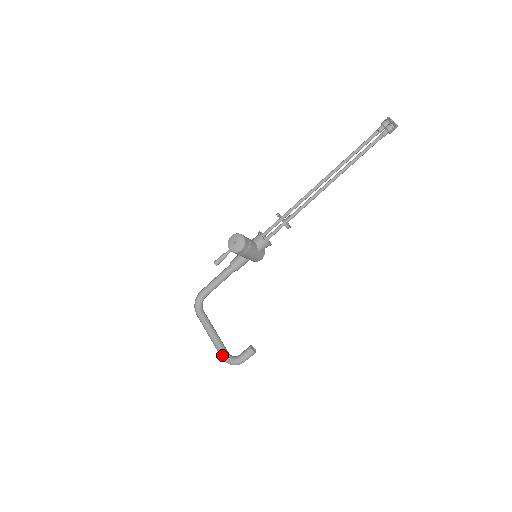
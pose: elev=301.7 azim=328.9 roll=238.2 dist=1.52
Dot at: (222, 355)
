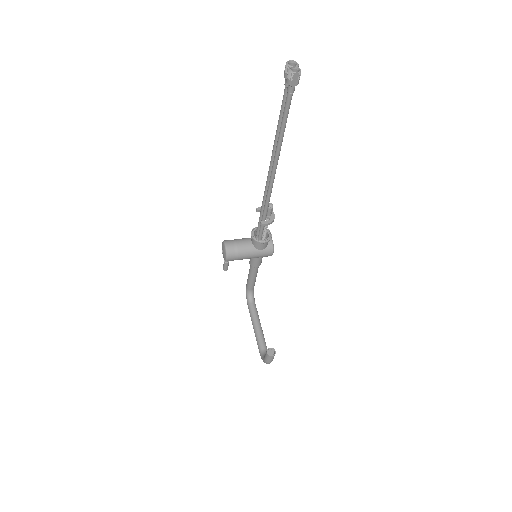
Dot at: (259, 352)
